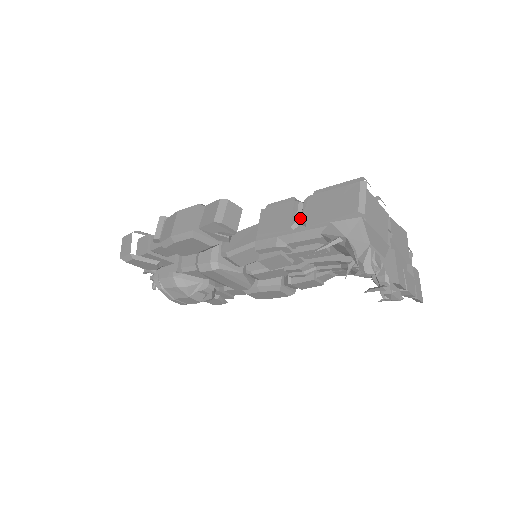
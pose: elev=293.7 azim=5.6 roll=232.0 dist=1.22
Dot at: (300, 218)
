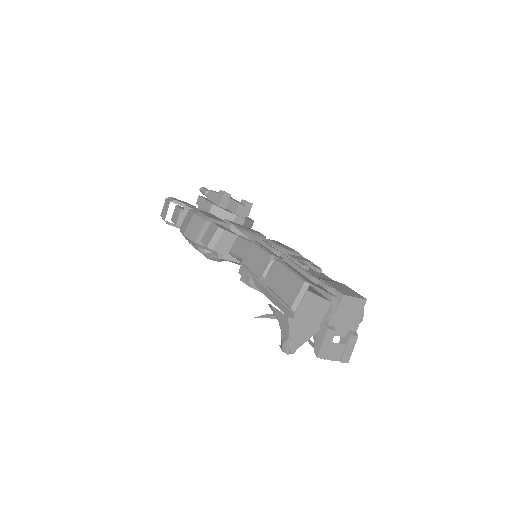
Dot at: (266, 274)
